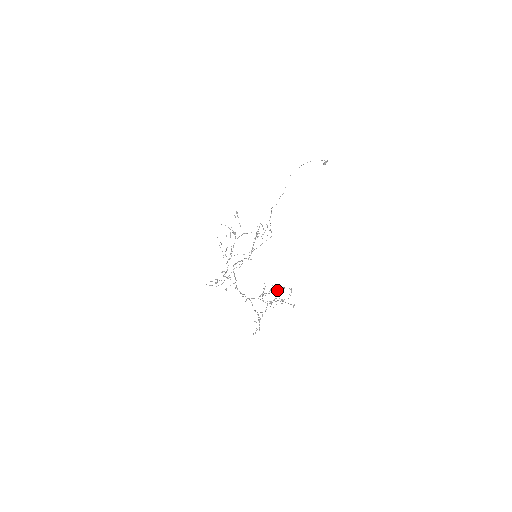
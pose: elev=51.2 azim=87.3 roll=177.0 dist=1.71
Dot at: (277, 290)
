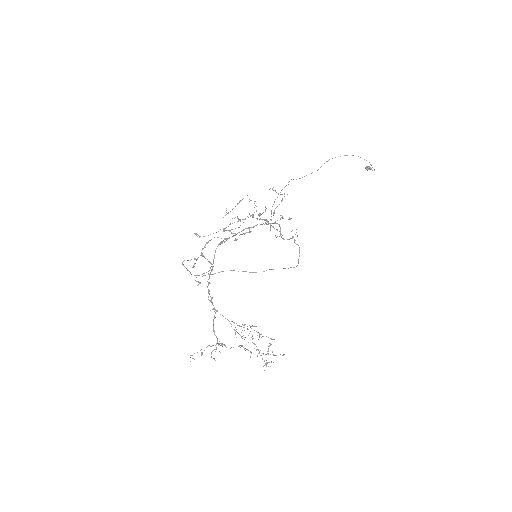
Dot at: occluded
